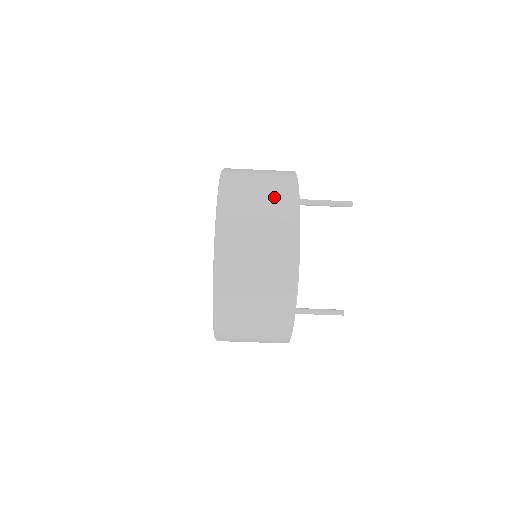
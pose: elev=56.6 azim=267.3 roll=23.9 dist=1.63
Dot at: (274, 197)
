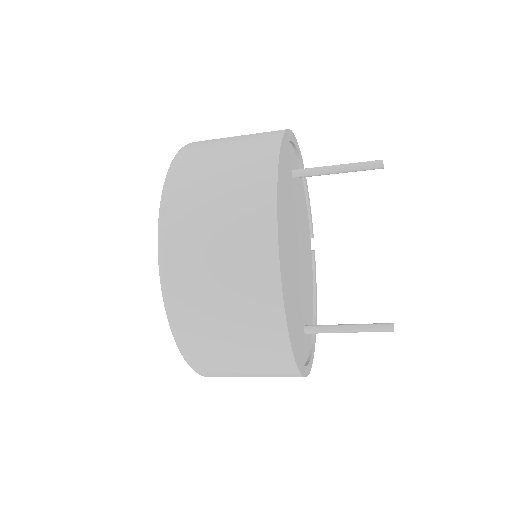
Dot at: (242, 160)
